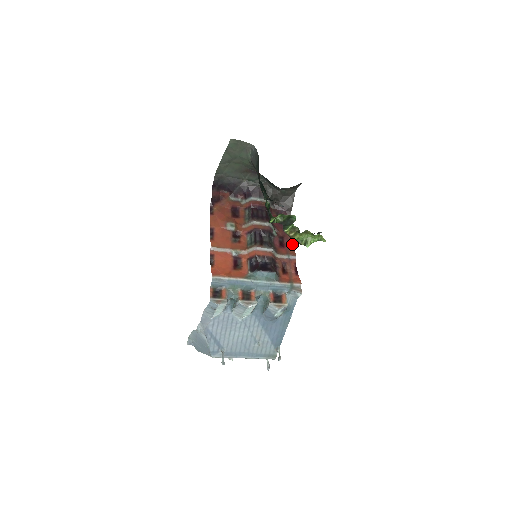
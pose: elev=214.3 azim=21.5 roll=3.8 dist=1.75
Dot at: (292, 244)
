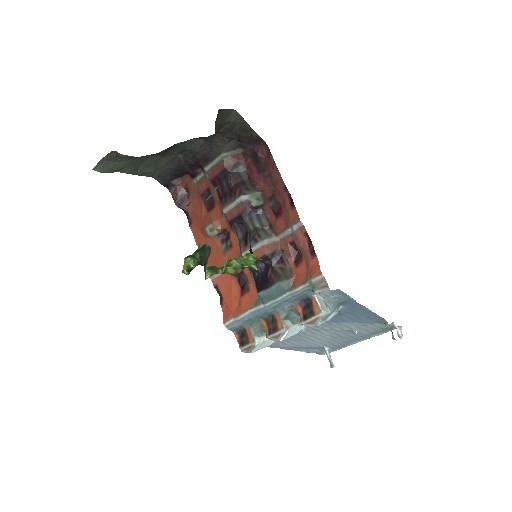
Dot at: (289, 199)
